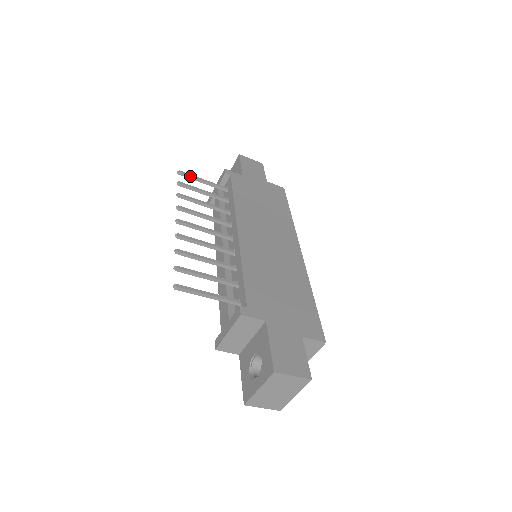
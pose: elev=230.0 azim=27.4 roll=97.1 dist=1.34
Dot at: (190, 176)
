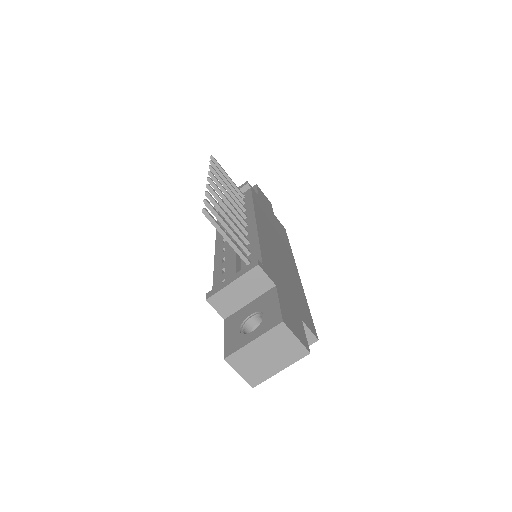
Dot at: (220, 166)
